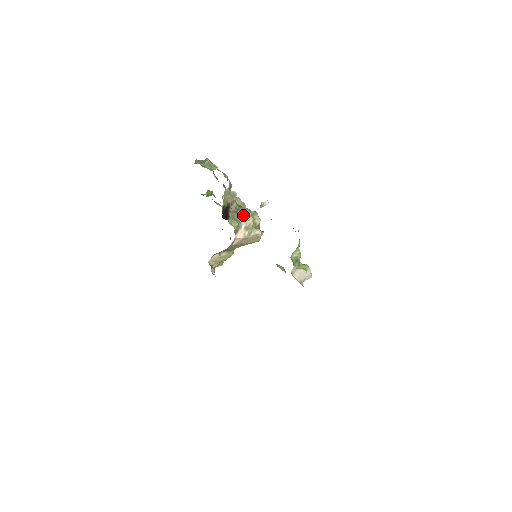
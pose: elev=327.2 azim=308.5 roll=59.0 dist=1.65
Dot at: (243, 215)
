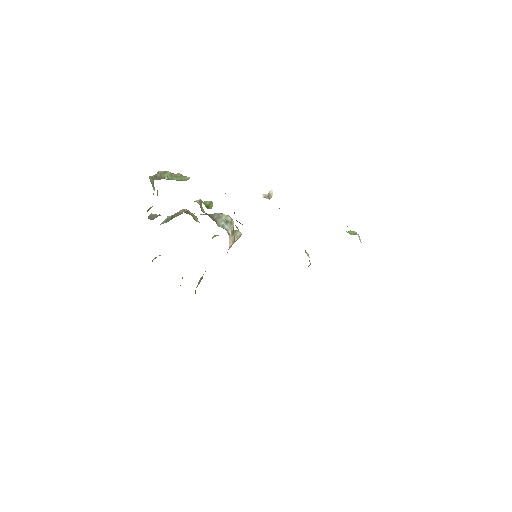
Dot at: (223, 221)
